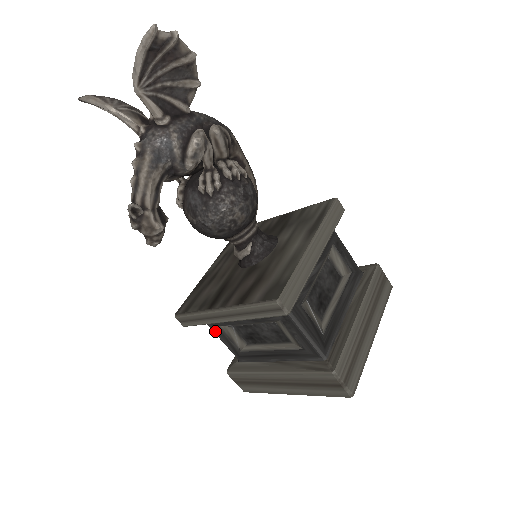
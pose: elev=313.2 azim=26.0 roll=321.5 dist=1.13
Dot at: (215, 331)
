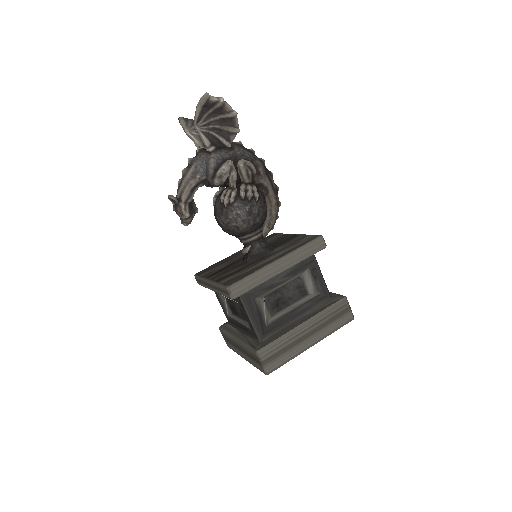
Dot at: (217, 296)
